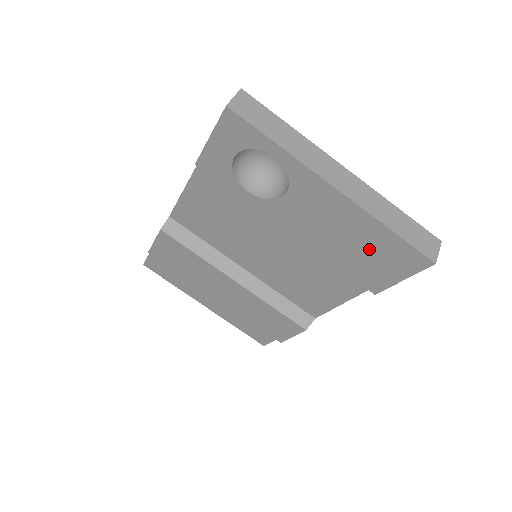
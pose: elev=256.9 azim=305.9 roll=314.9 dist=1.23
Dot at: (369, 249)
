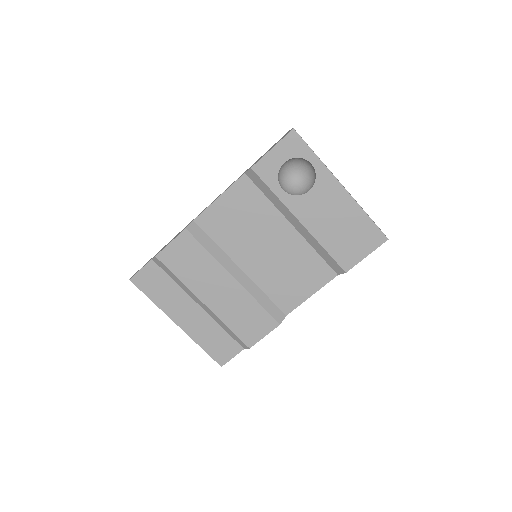
Dot at: (352, 232)
